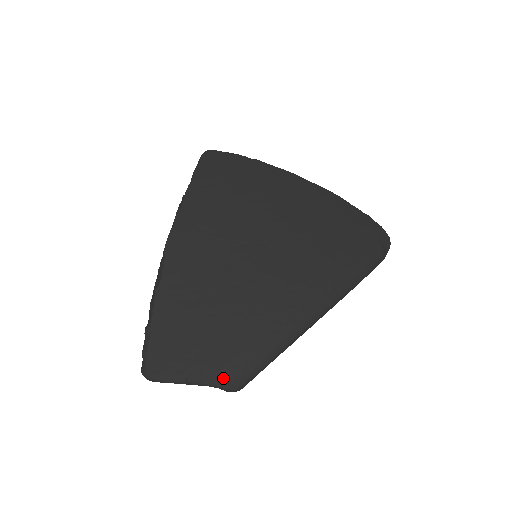
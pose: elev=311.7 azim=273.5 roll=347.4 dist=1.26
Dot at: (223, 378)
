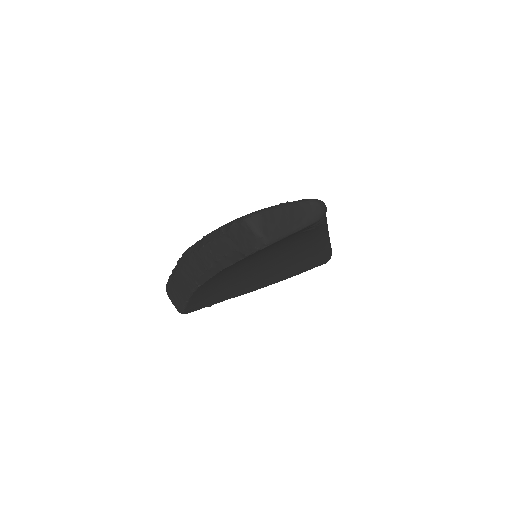
Dot at: occluded
